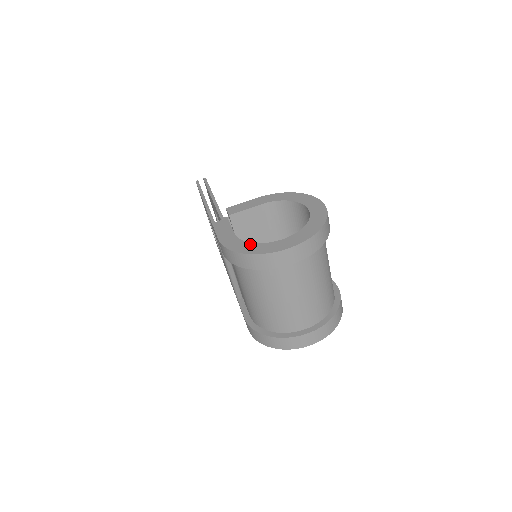
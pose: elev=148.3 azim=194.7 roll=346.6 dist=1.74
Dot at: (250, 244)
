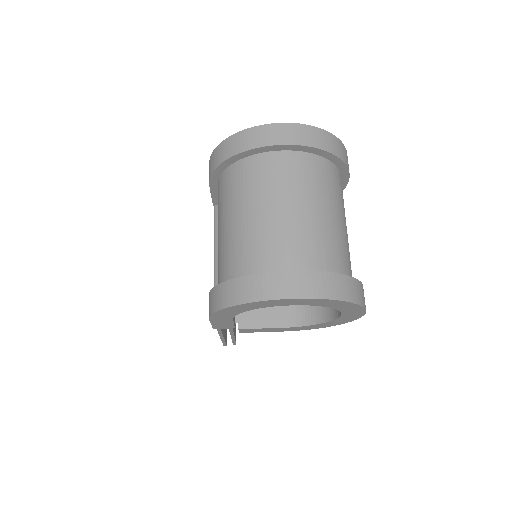
Dot at: occluded
